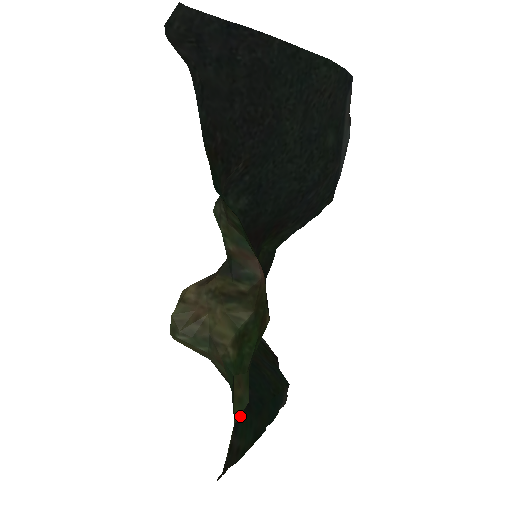
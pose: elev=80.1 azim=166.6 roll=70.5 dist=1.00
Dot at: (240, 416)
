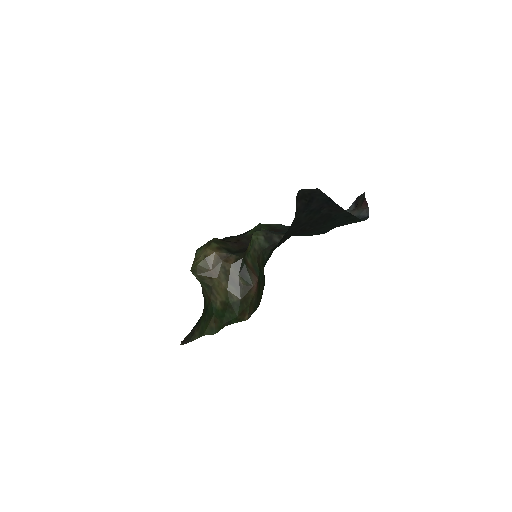
Dot at: occluded
